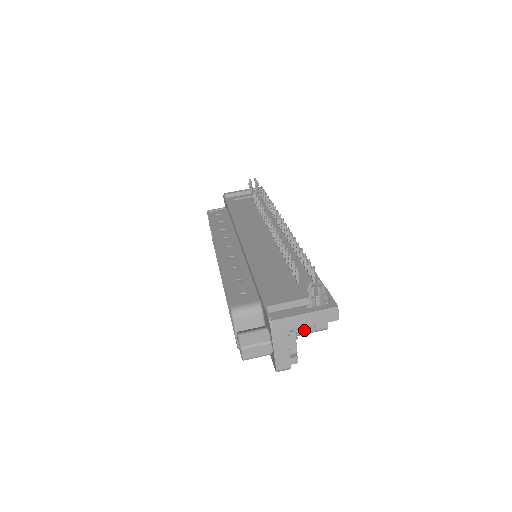
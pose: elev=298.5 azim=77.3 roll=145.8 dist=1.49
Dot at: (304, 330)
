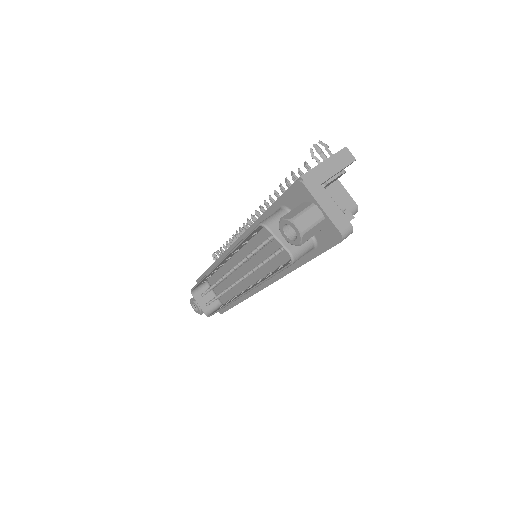
Dot at: occluded
